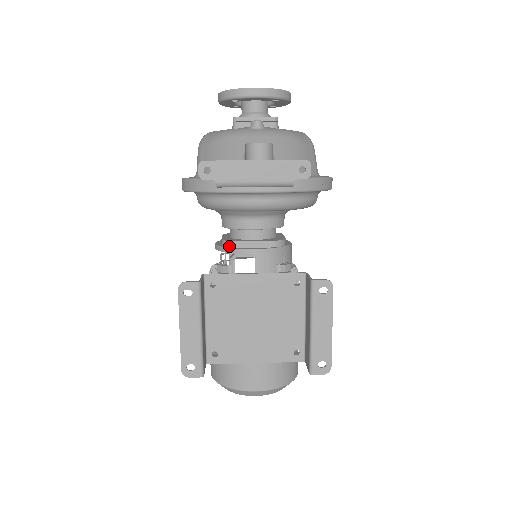
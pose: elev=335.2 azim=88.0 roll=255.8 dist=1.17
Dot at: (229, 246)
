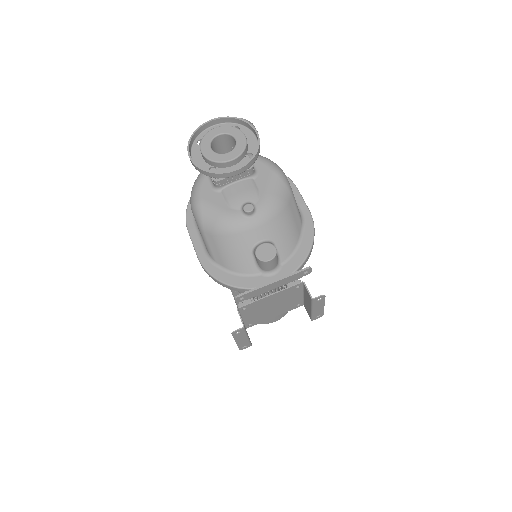
Dot at: occluded
